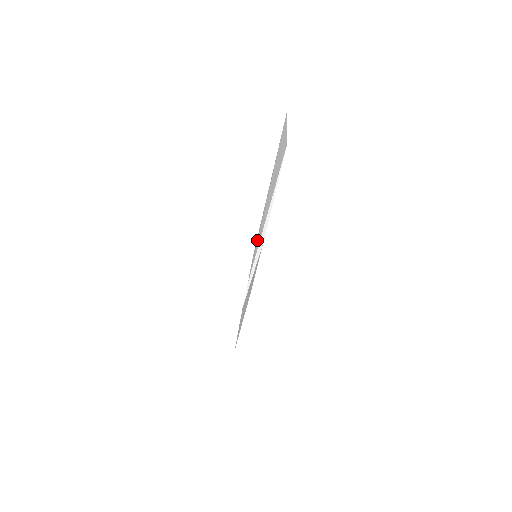
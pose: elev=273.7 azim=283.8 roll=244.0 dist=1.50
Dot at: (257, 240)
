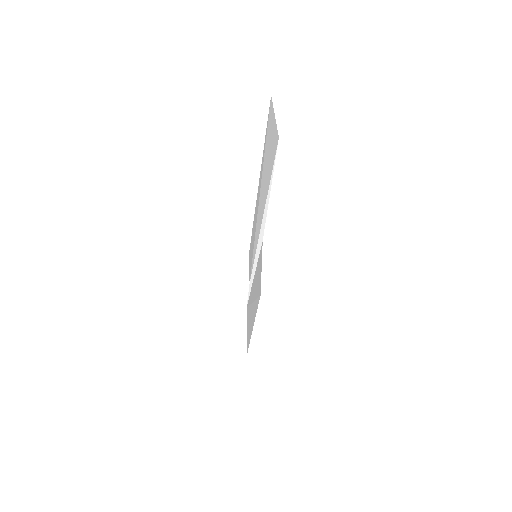
Dot at: (254, 238)
